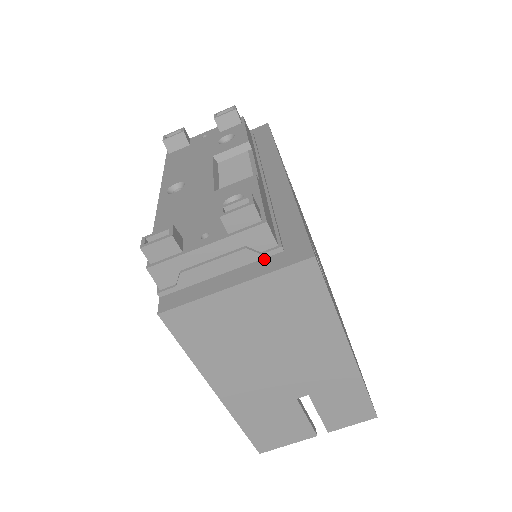
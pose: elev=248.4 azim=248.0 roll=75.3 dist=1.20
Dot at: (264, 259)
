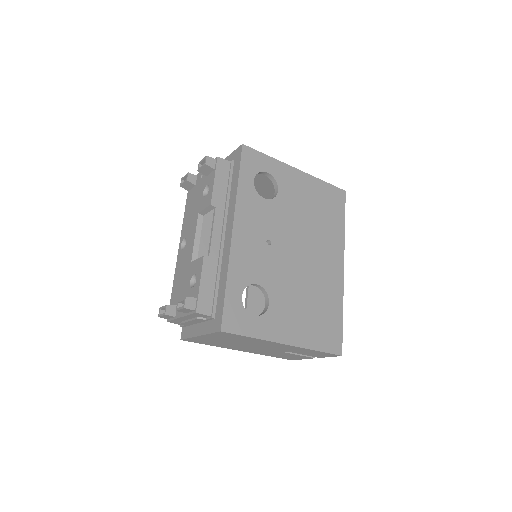
Dot at: (209, 321)
